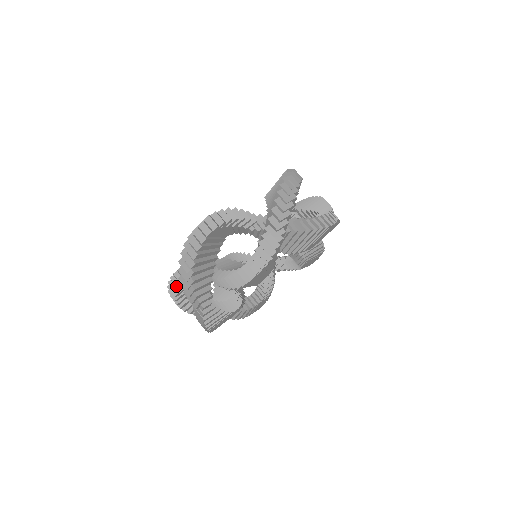
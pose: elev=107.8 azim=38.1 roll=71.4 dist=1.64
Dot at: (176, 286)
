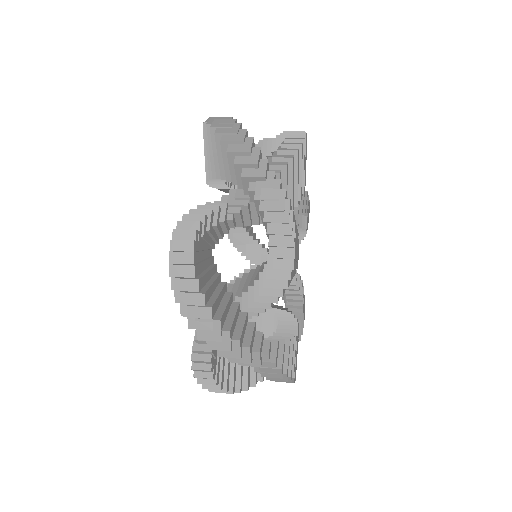
Dot at: (207, 370)
